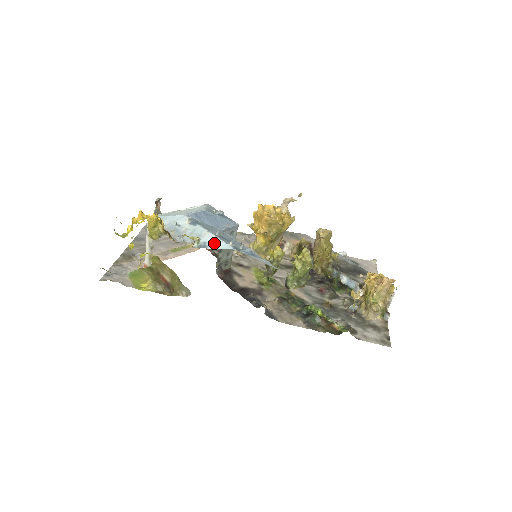
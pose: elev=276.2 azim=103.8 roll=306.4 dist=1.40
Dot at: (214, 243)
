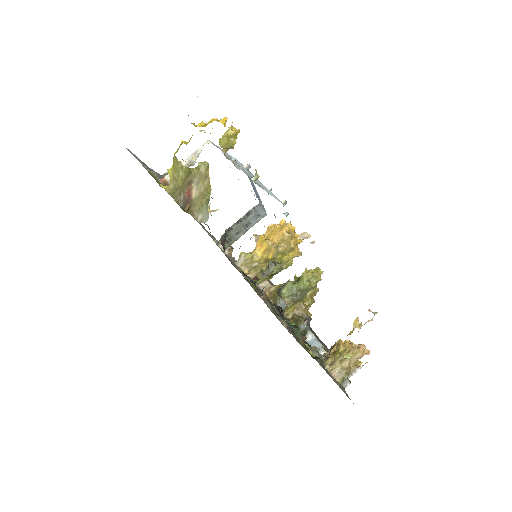
Dot at: (268, 191)
